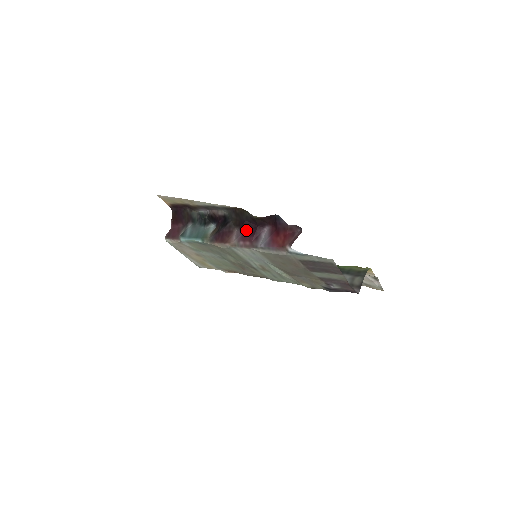
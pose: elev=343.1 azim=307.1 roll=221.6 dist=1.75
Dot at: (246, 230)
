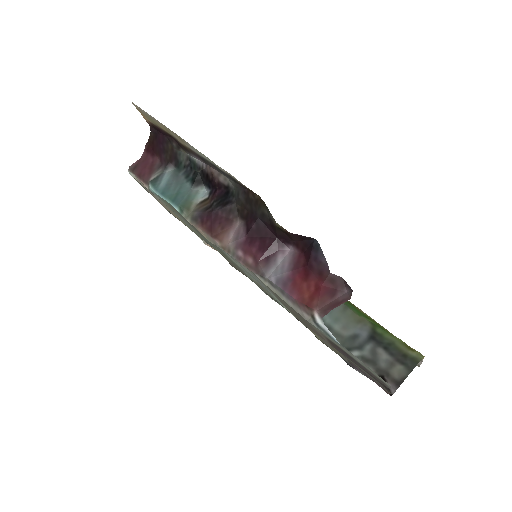
Dot at: (255, 235)
